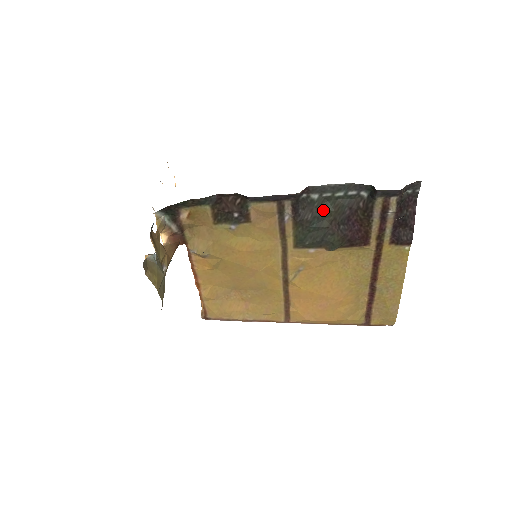
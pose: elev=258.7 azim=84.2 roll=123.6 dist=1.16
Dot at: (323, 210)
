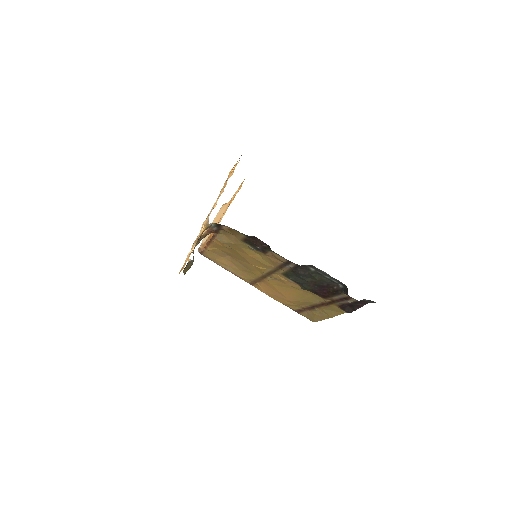
Dot at: (312, 276)
